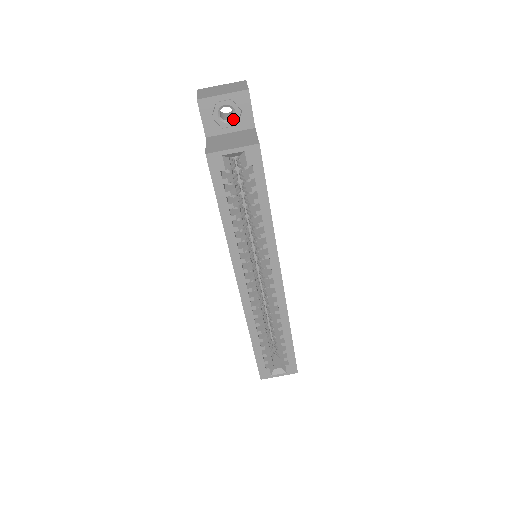
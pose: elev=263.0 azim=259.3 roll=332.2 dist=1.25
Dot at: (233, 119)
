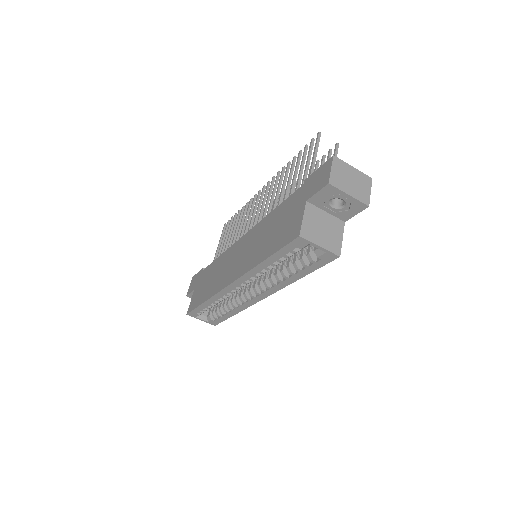
Dot at: (338, 208)
